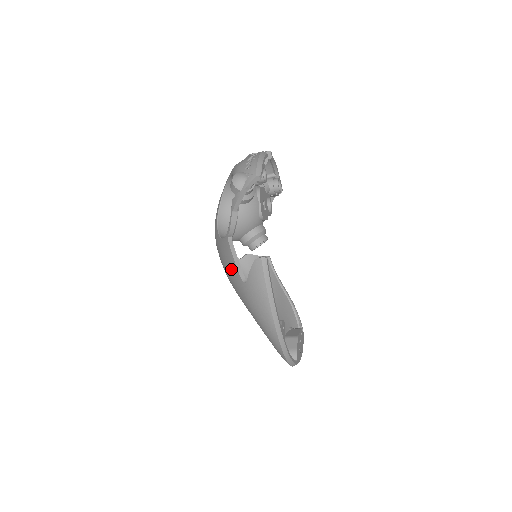
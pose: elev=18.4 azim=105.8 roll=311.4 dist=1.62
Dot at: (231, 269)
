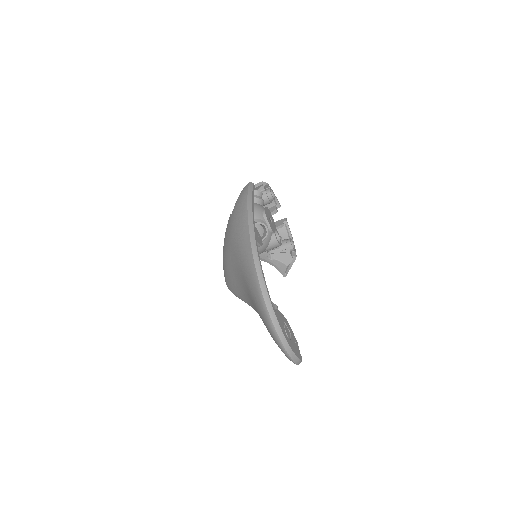
Dot at: occluded
